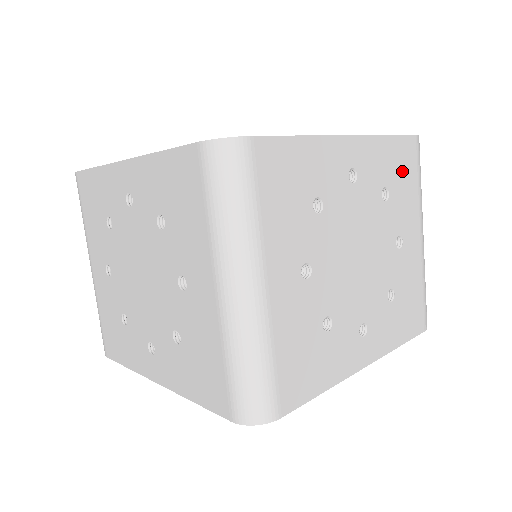
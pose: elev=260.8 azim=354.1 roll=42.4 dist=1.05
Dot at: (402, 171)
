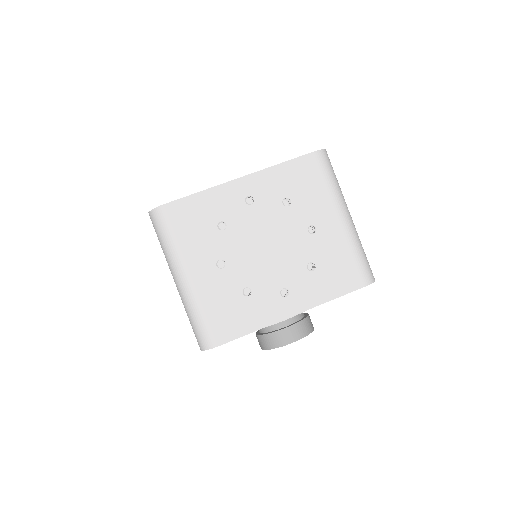
Dot at: occluded
